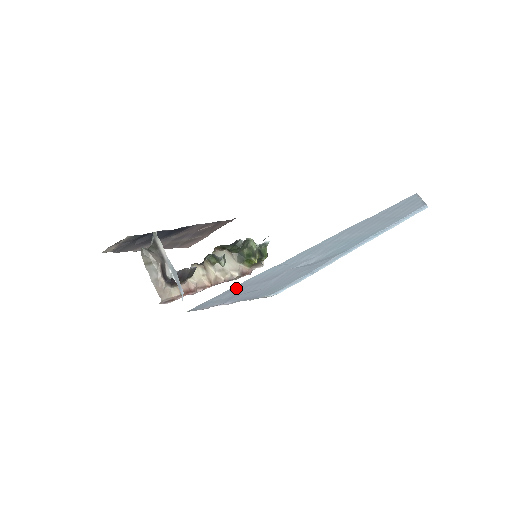
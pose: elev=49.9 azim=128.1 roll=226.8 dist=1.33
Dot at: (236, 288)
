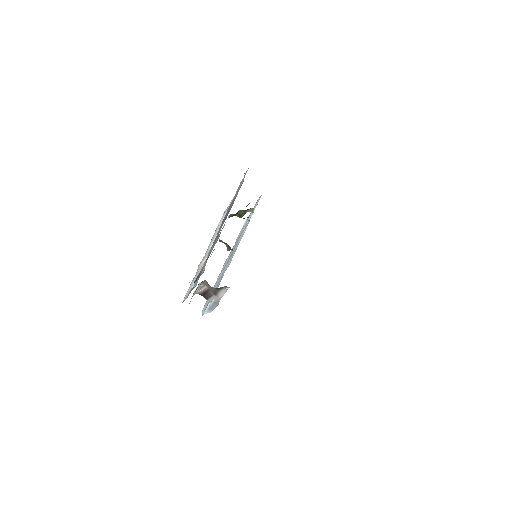
Dot at: occluded
